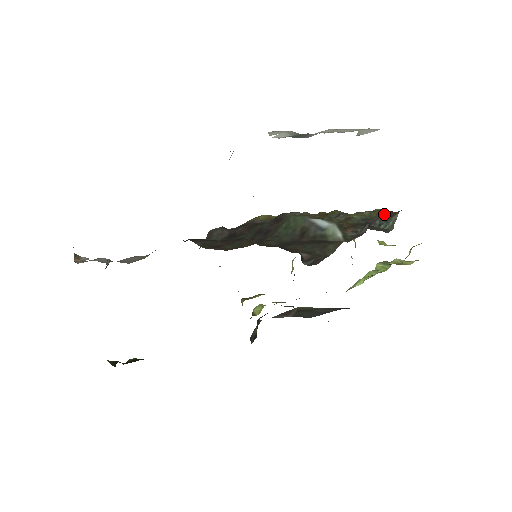
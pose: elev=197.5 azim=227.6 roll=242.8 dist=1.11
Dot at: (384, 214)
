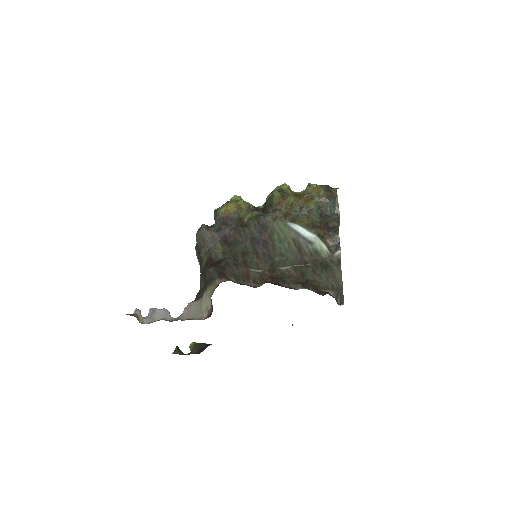
Dot at: (329, 199)
